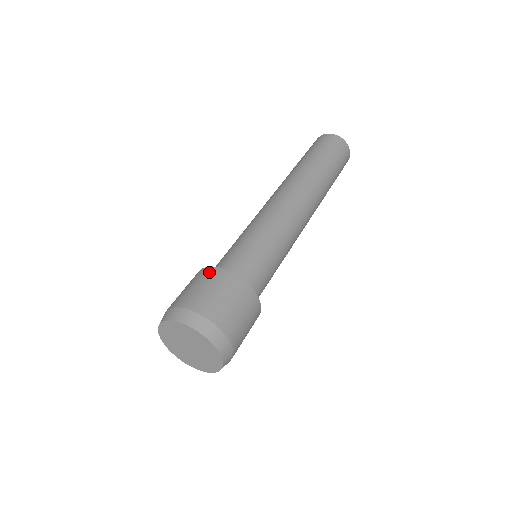
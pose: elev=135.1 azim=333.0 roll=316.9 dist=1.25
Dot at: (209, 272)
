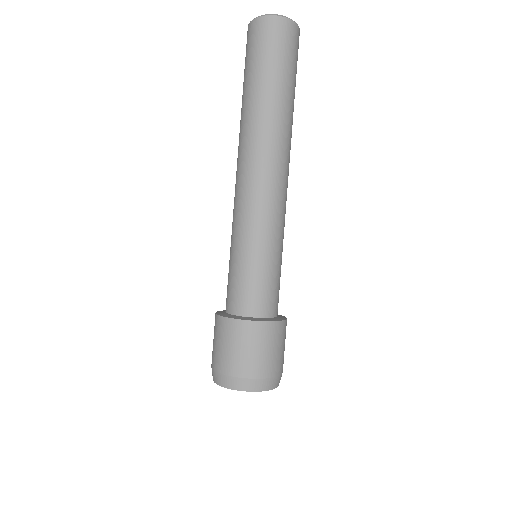
Dot at: (221, 325)
